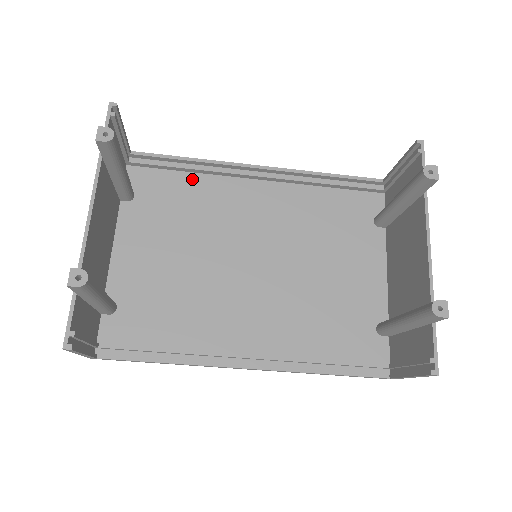
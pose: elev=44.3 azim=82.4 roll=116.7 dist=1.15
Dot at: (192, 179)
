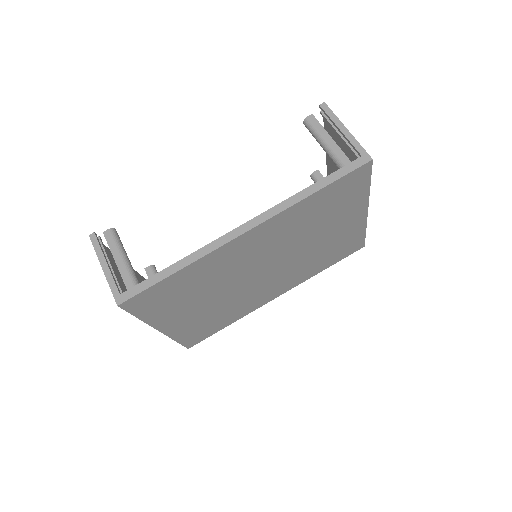
Dot at: (229, 317)
